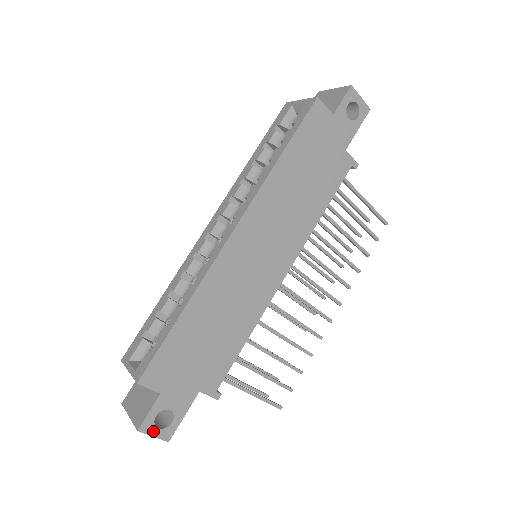
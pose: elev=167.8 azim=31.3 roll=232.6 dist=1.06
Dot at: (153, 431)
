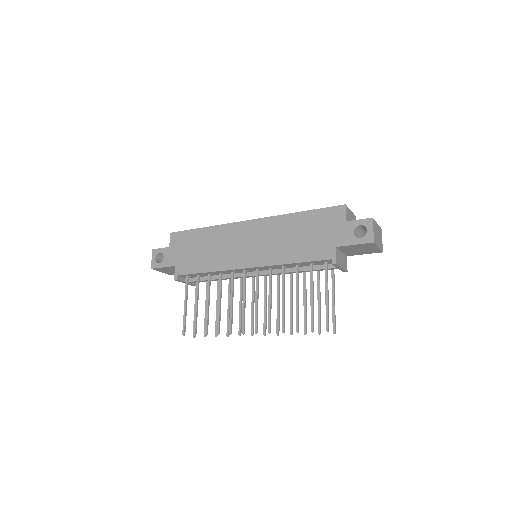
Dot at: (154, 257)
